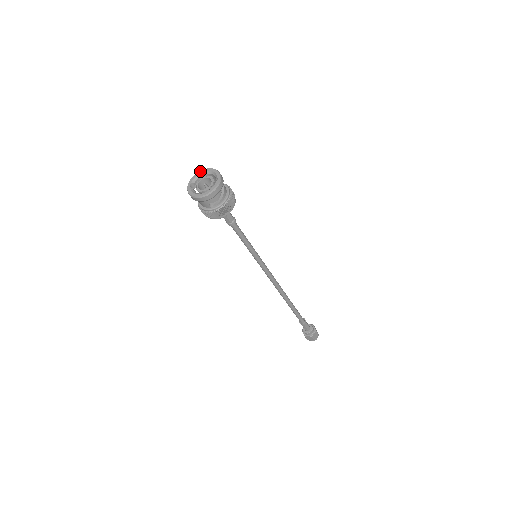
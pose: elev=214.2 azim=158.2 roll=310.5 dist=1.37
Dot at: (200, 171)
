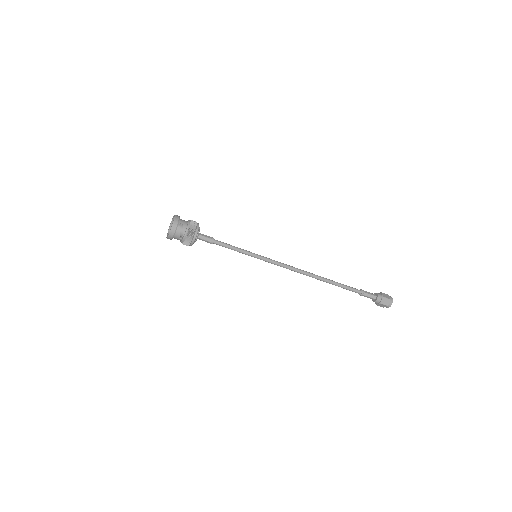
Dot at: (172, 219)
